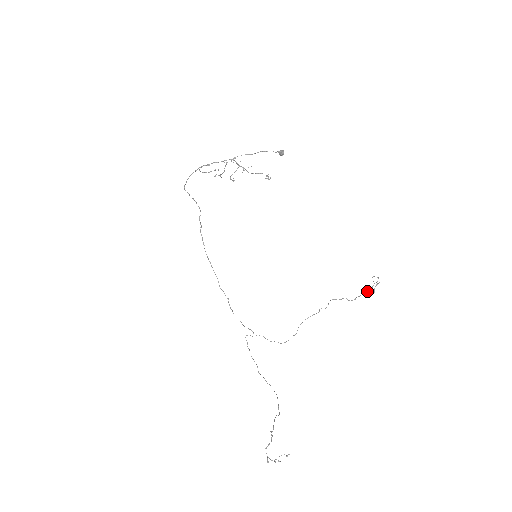
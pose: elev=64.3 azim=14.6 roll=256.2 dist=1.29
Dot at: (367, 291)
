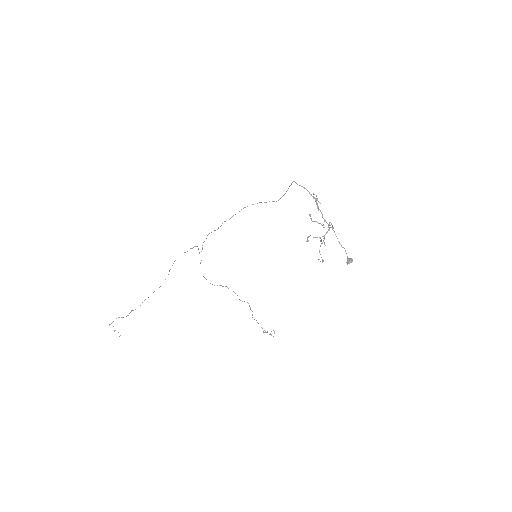
Dot at: occluded
